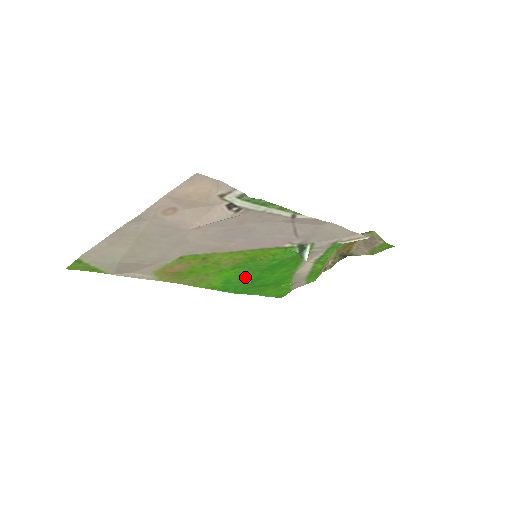
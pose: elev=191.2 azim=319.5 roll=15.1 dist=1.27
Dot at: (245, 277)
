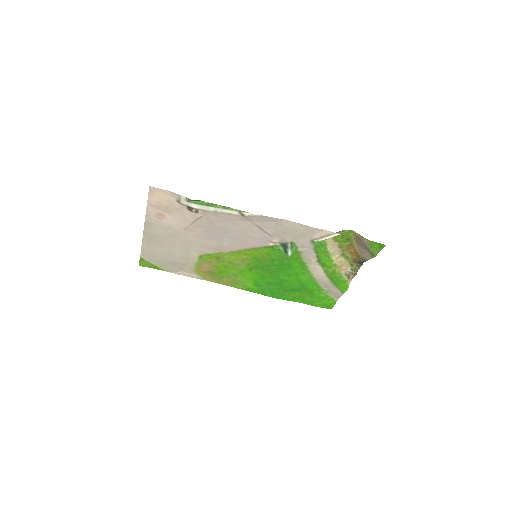
Dot at: (267, 279)
